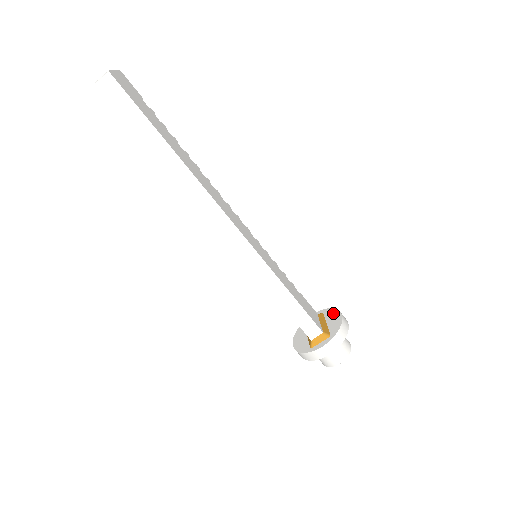
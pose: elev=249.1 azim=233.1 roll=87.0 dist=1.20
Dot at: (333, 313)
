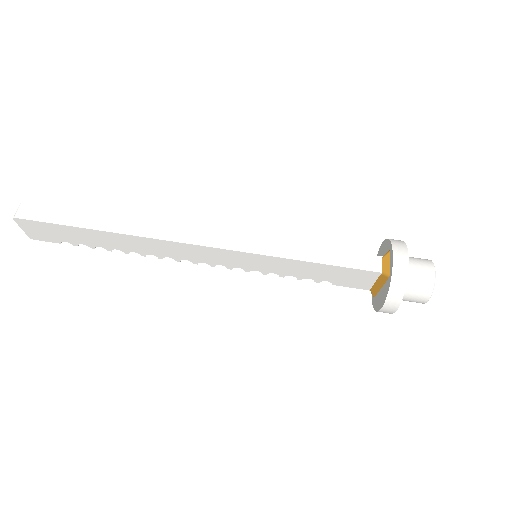
Dot at: occluded
